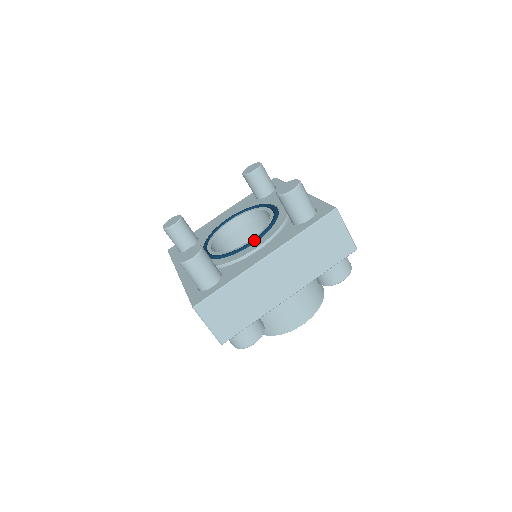
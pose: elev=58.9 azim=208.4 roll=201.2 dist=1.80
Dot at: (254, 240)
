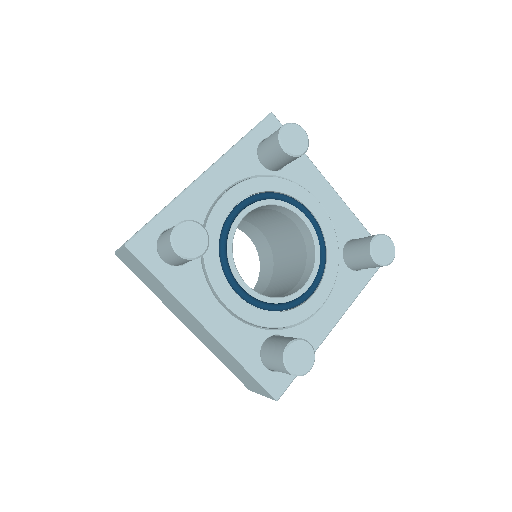
Dot at: (315, 289)
